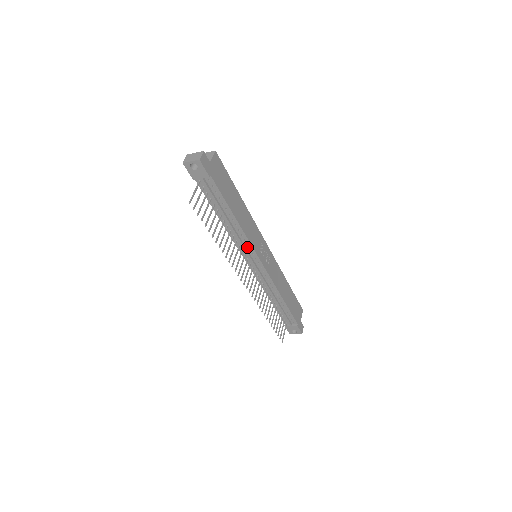
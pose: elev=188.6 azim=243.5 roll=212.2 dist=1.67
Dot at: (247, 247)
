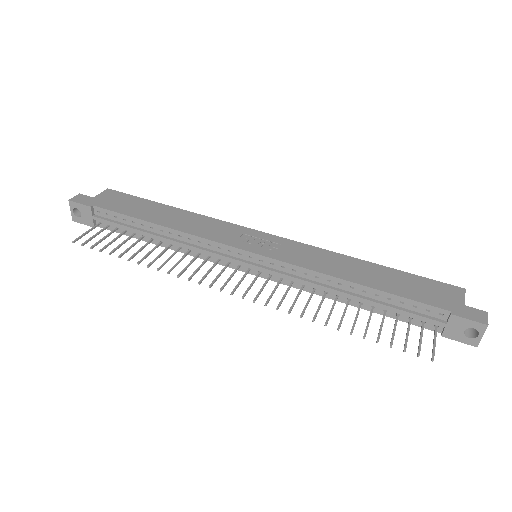
Dot at: (214, 249)
